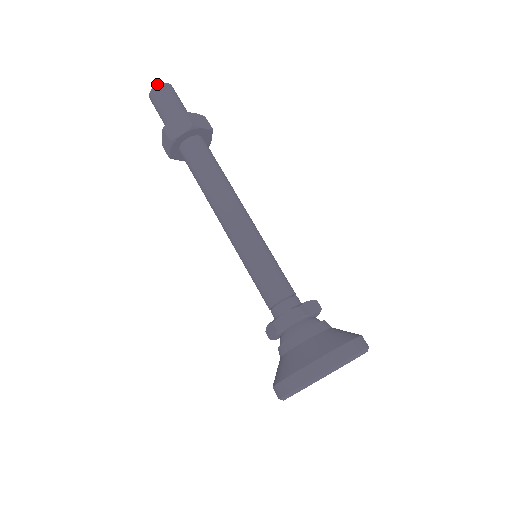
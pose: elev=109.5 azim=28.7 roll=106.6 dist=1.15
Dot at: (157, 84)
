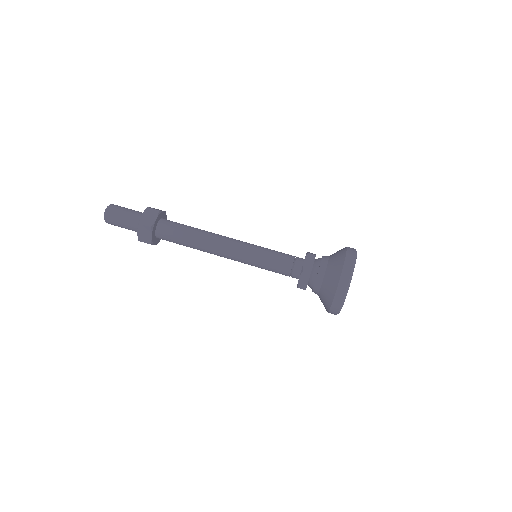
Dot at: (104, 216)
